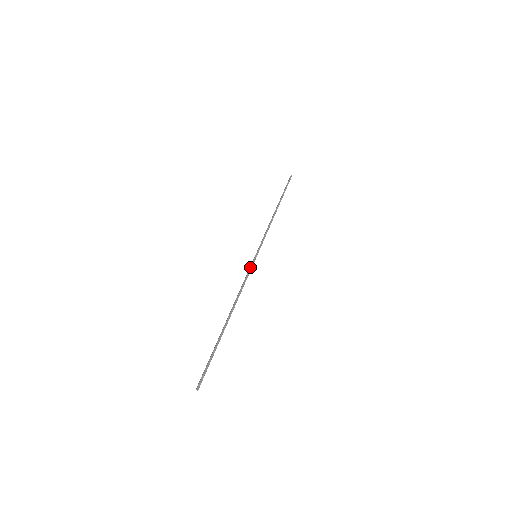
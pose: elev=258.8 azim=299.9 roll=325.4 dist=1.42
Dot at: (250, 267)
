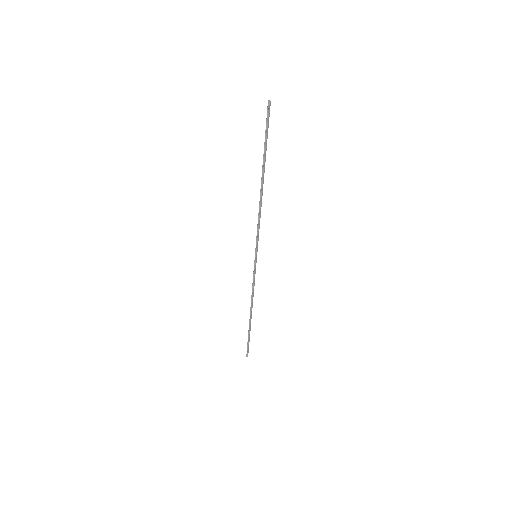
Dot at: (257, 240)
